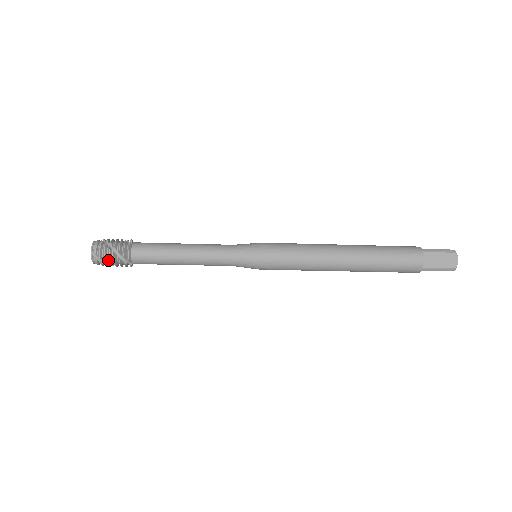
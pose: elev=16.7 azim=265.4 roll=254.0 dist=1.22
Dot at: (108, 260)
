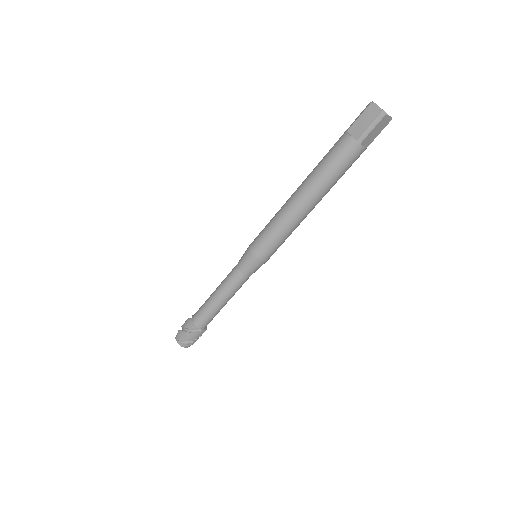
Dot at: (187, 339)
